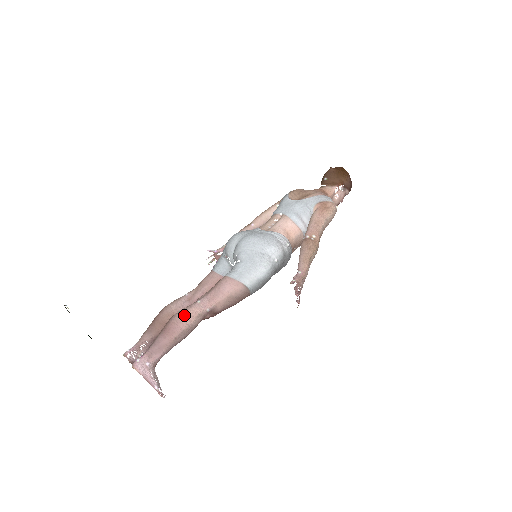
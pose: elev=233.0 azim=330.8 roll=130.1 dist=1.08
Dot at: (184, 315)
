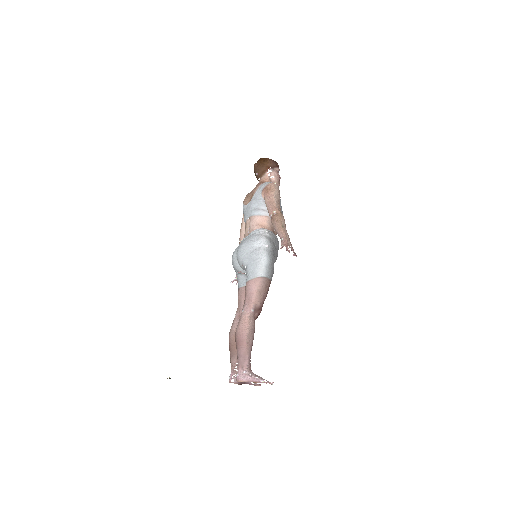
Dot at: (240, 325)
